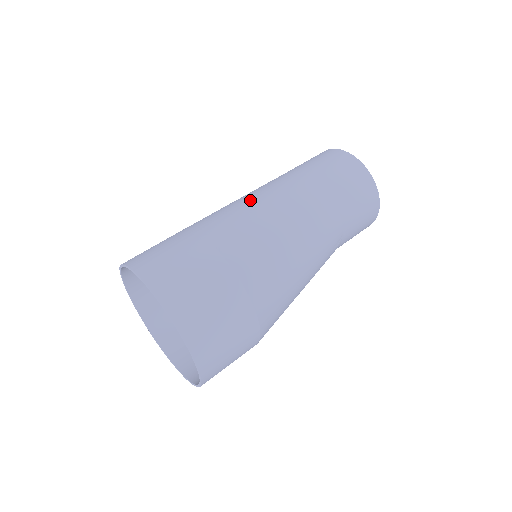
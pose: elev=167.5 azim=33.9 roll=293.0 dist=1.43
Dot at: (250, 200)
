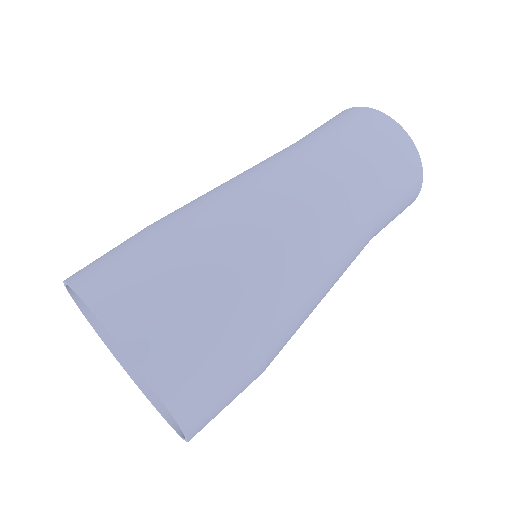
Dot at: (286, 210)
